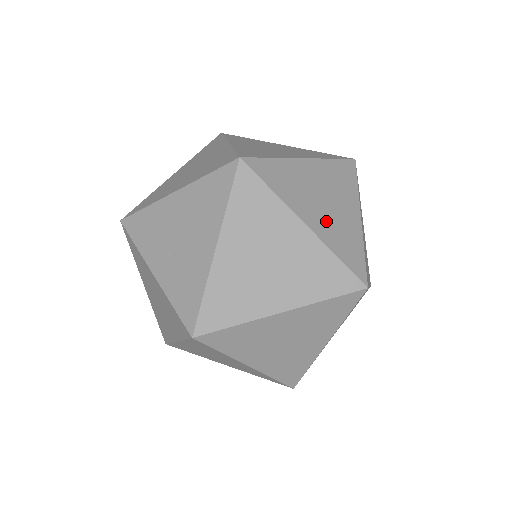
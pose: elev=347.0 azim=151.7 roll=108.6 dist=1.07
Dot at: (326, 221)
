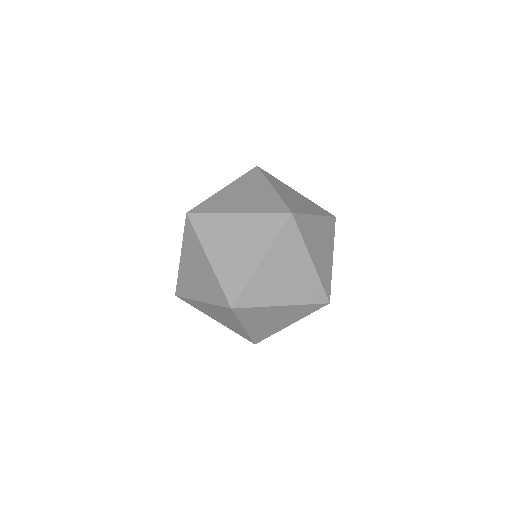
Dot at: (293, 290)
